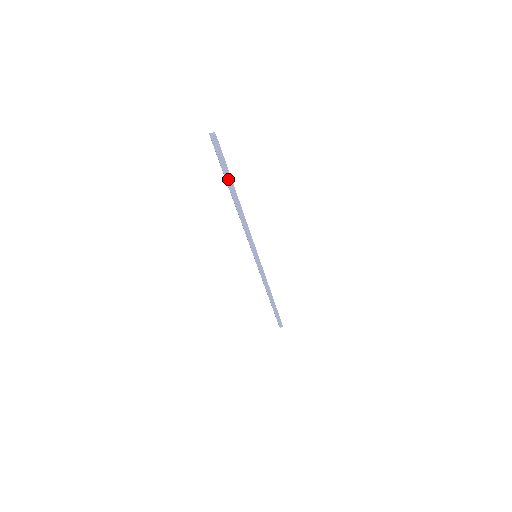
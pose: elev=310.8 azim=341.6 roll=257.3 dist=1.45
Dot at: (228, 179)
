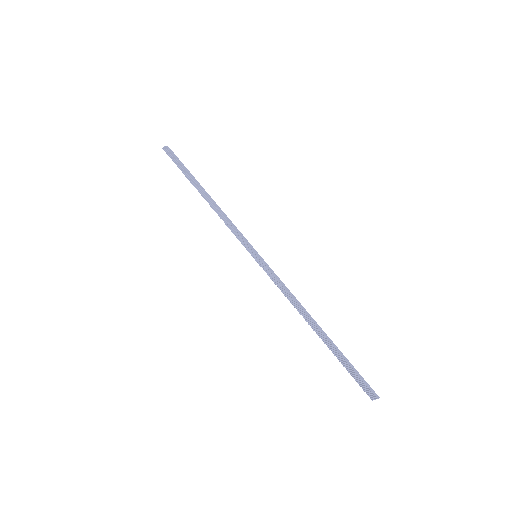
Dot at: (188, 176)
